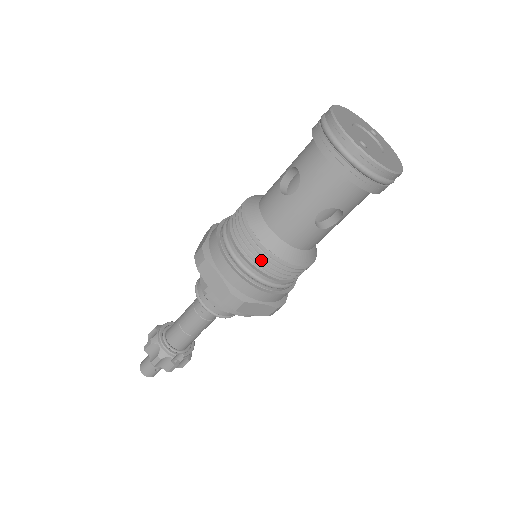
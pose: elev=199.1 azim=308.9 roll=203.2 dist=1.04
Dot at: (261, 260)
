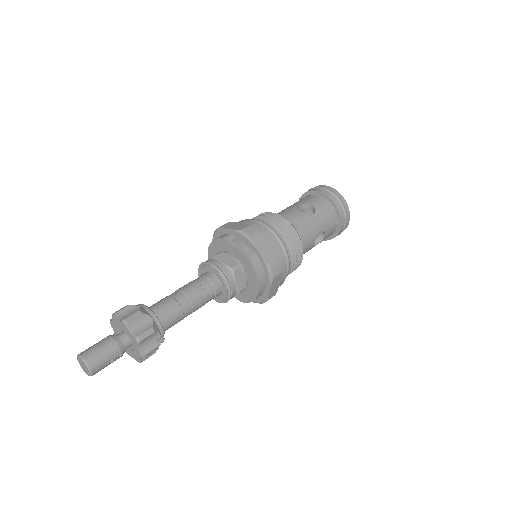
Dot at: (295, 246)
